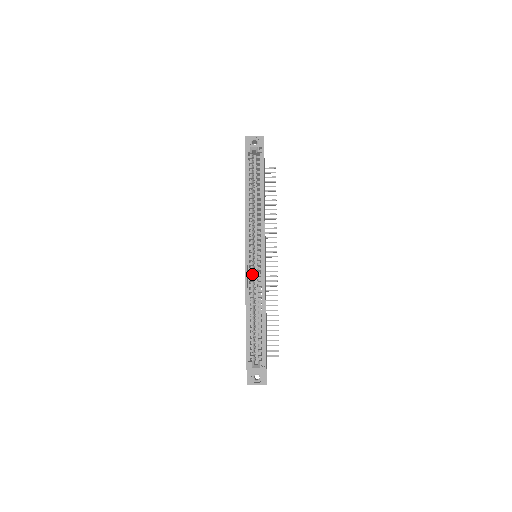
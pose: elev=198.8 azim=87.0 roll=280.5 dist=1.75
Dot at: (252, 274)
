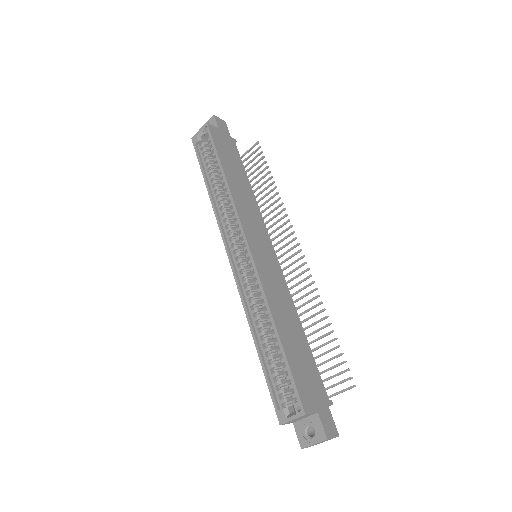
Dot at: (245, 281)
